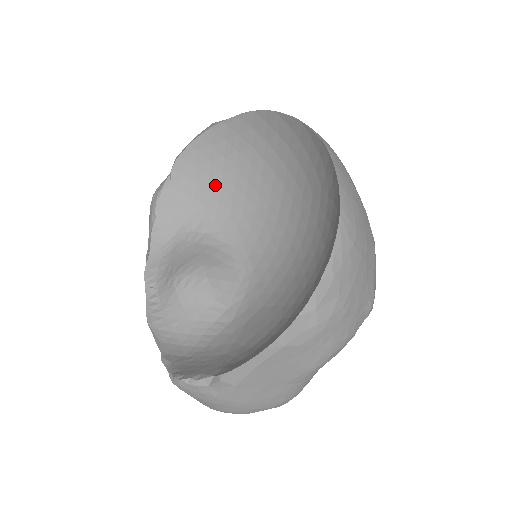
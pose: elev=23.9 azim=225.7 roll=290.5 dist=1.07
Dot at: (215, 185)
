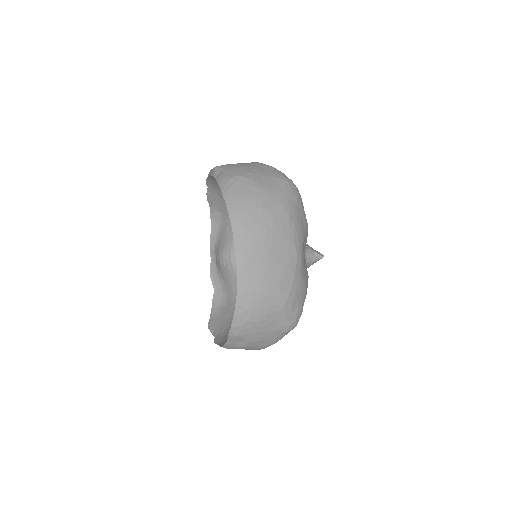
Dot at: occluded
